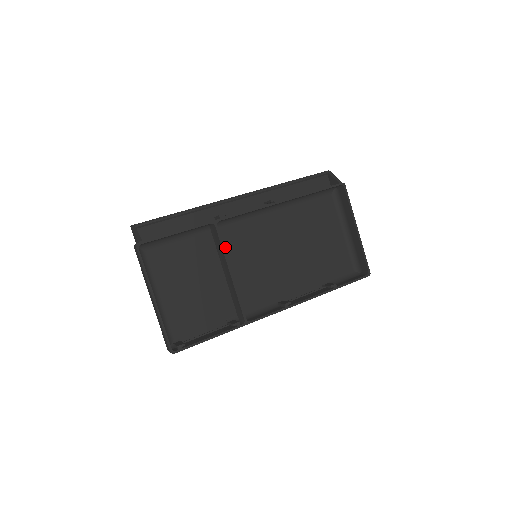
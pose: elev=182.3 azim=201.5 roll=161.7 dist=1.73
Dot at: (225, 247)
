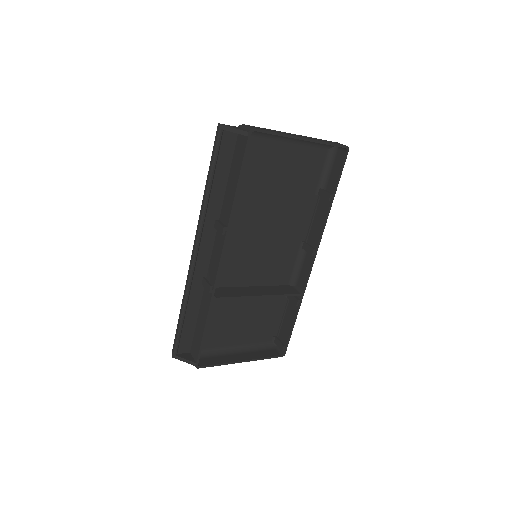
Dot at: (231, 281)
